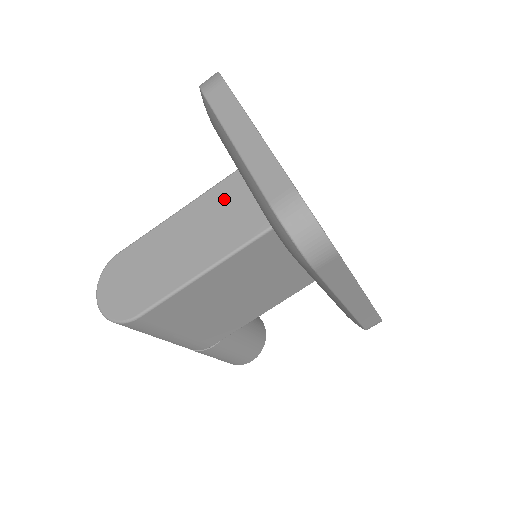
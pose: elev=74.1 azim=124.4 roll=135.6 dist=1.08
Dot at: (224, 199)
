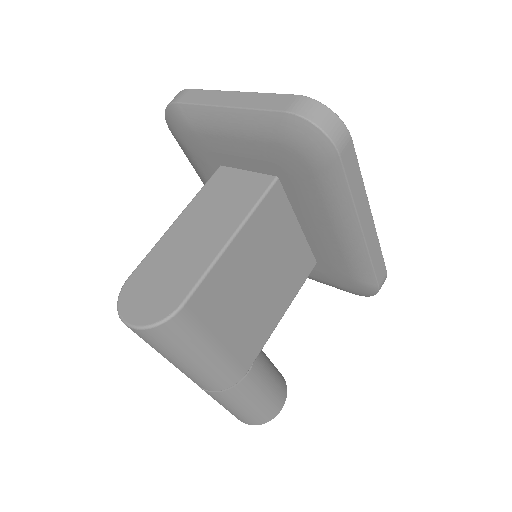
Dot at: (219, 187)
